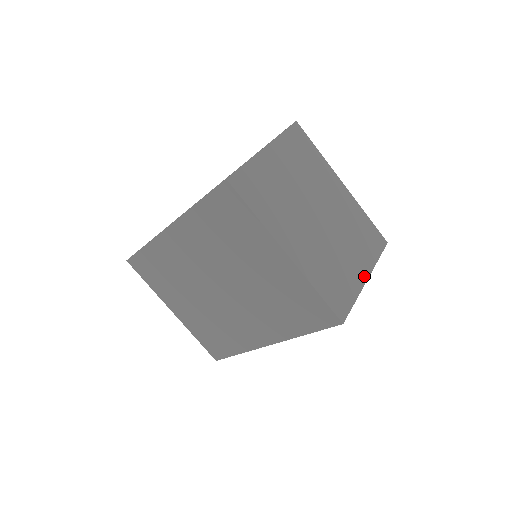
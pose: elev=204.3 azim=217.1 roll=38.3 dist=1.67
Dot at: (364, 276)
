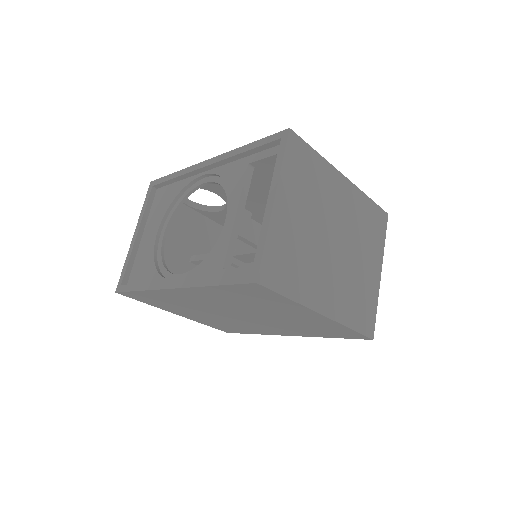
Dot at: (378, 273)
